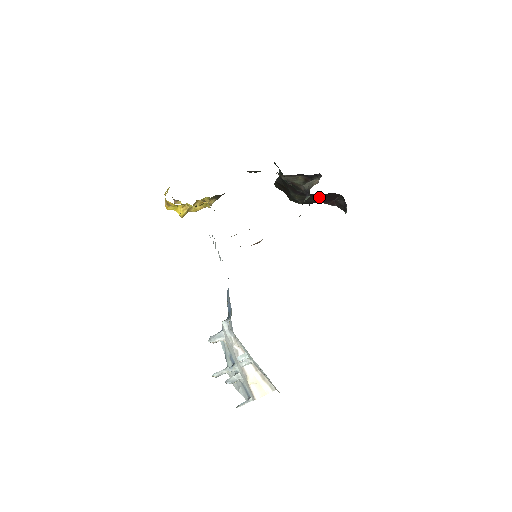
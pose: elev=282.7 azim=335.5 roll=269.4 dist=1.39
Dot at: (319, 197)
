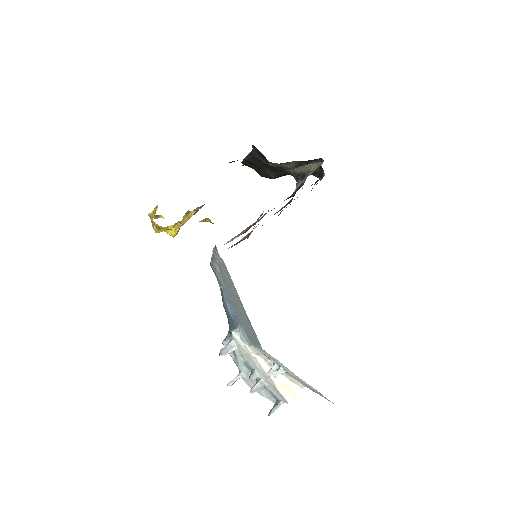
Dot at: occluded
